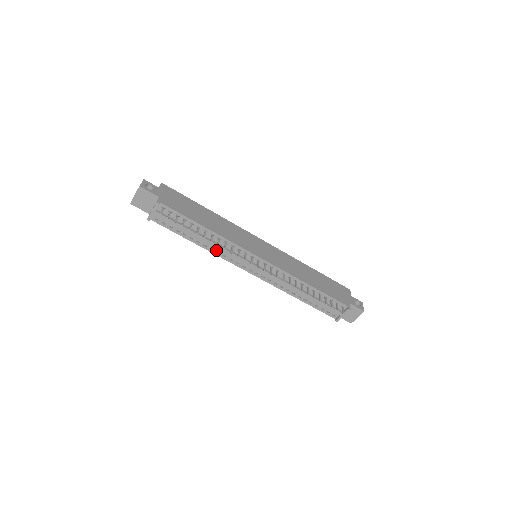
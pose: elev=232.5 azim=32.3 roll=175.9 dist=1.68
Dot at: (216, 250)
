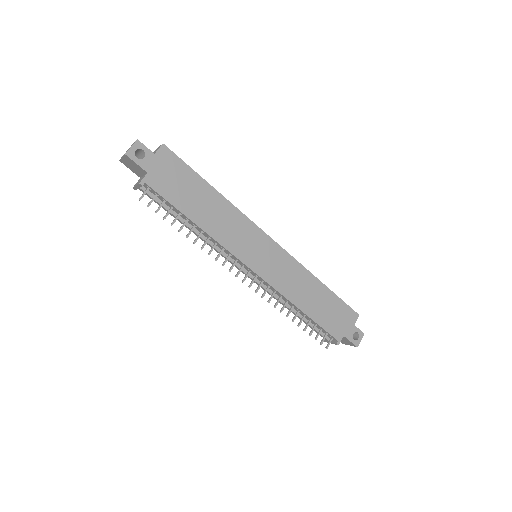
Dot at: occluded
